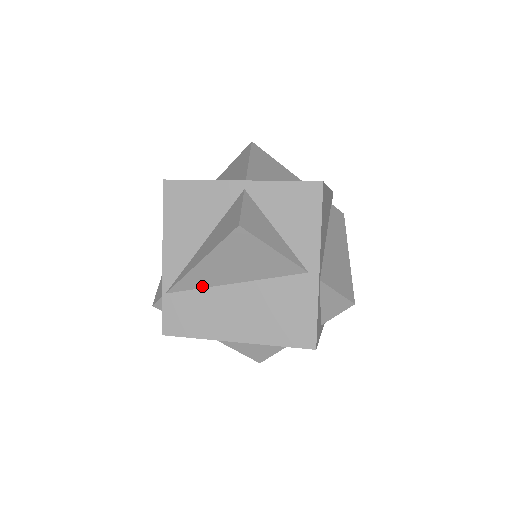
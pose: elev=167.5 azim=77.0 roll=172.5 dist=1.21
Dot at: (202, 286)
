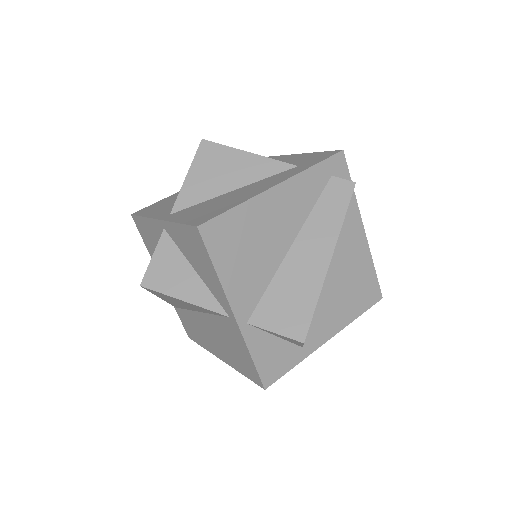
Dot at: (185, 308)
